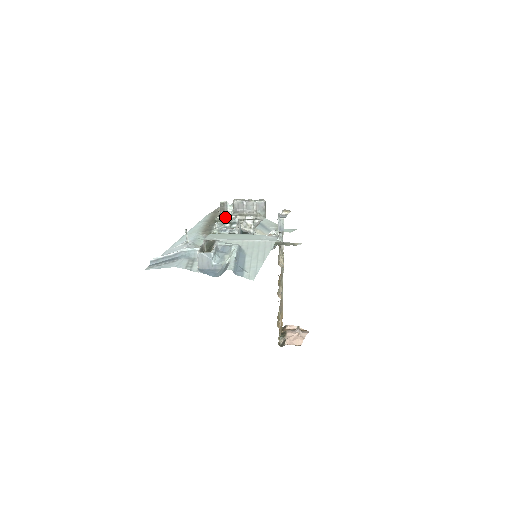
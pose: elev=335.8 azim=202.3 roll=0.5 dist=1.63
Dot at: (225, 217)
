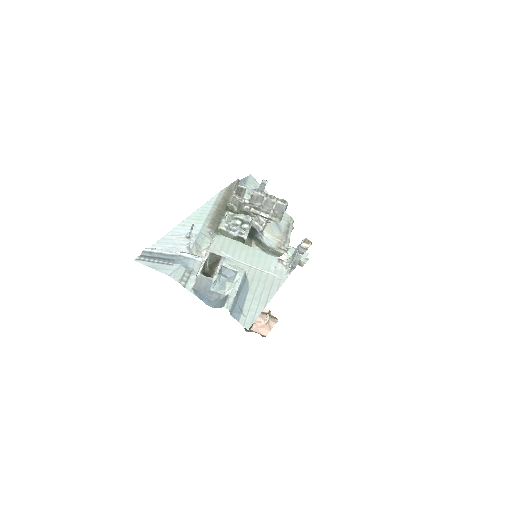
Dot at: (238, 205)
